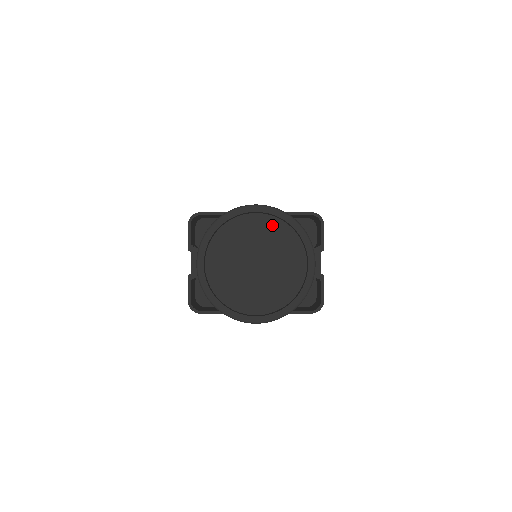
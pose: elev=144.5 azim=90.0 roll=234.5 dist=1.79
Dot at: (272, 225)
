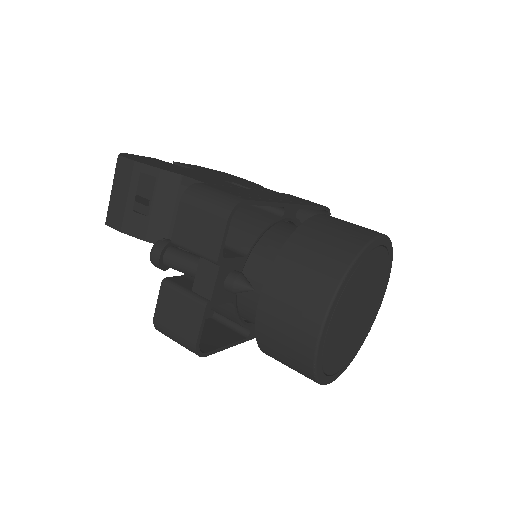
Dot at: (382, 261)
